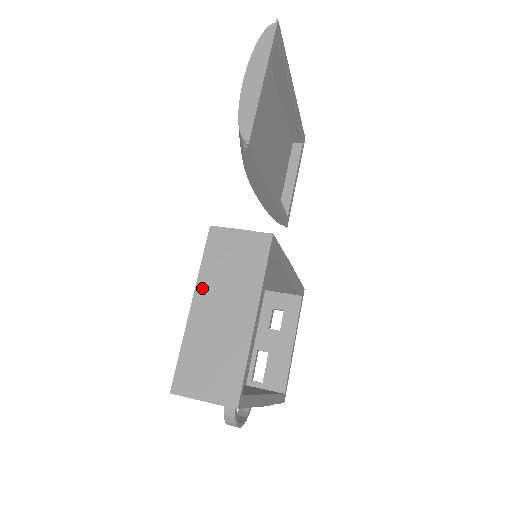
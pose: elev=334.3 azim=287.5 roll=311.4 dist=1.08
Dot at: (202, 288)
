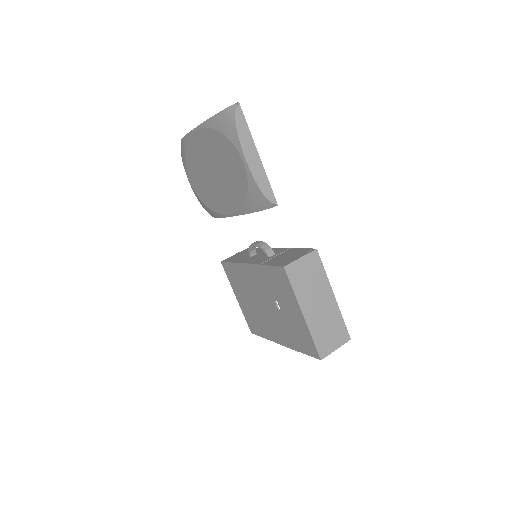
Dot at: (302, 302)
